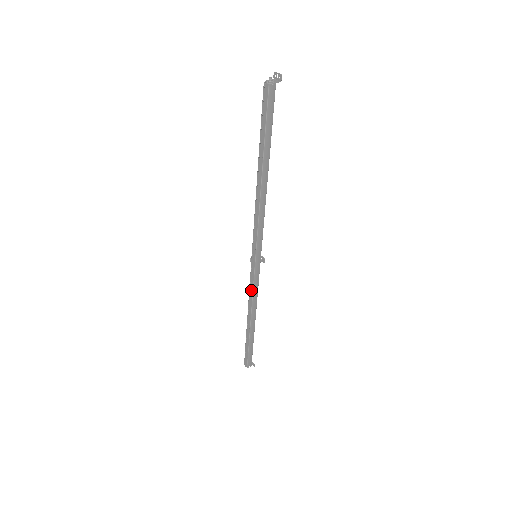
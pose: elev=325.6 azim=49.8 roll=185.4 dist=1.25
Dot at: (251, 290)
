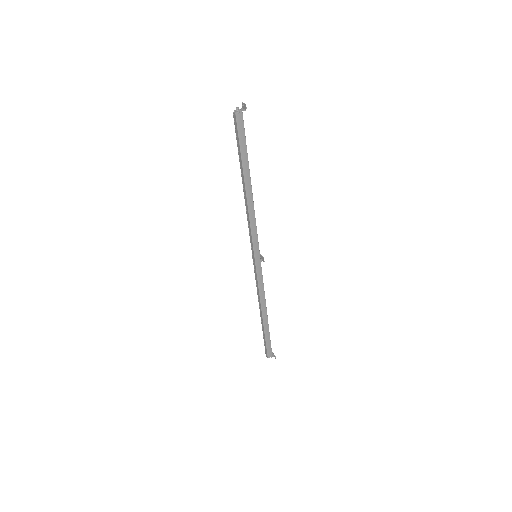
Dot at: (257, 286)
